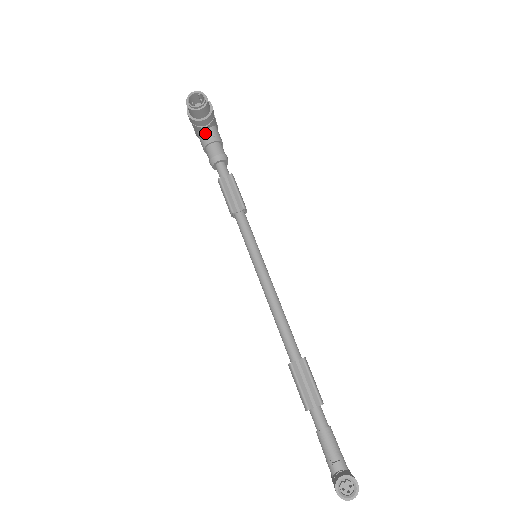
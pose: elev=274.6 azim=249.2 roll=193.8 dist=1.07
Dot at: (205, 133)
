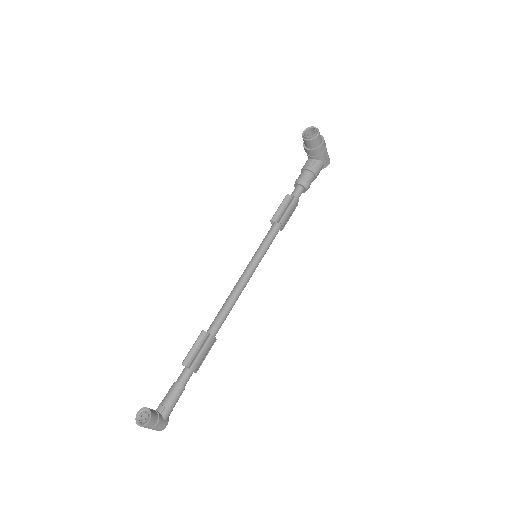
Dot at: (308, 161)
